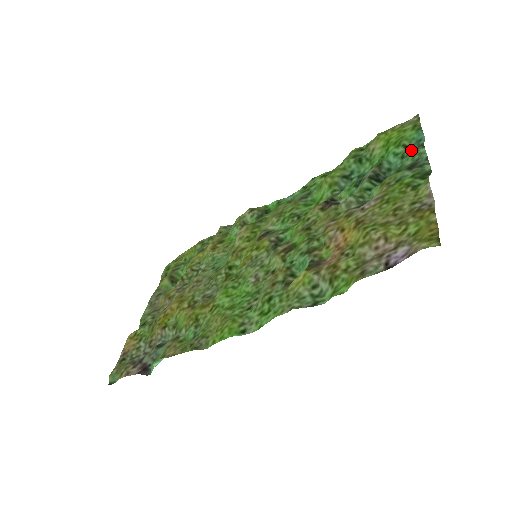
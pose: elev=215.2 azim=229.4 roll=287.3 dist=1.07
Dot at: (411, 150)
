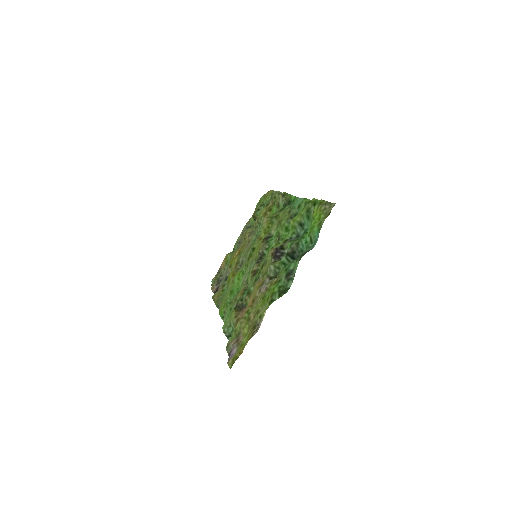
Dot at: (308, 248)
